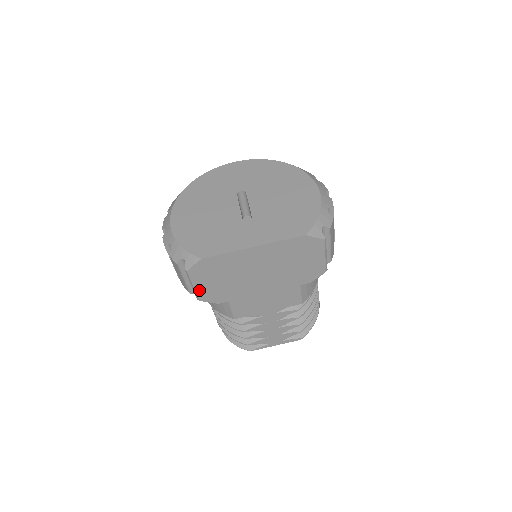
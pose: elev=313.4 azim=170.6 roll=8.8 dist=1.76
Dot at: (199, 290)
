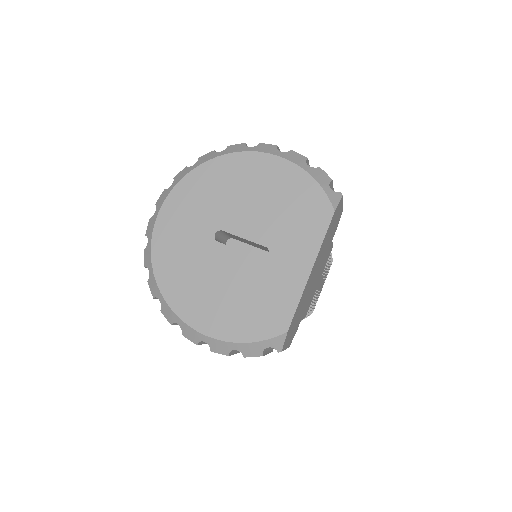
Dot at: (288, 344)
